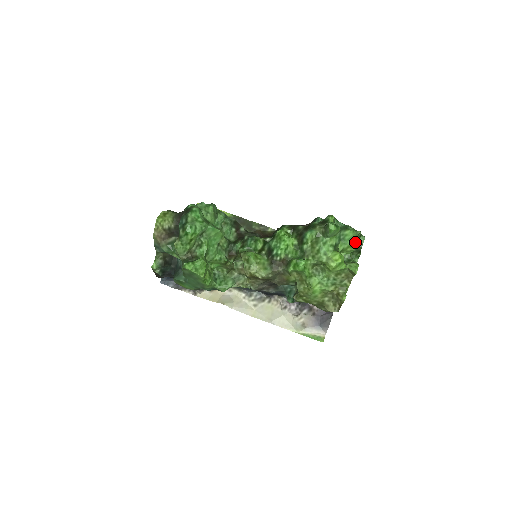
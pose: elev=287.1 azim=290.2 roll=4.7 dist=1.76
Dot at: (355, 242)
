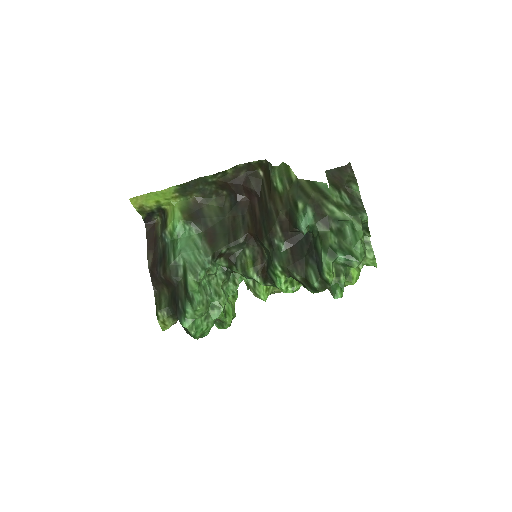
Dot at: (364, 257)
